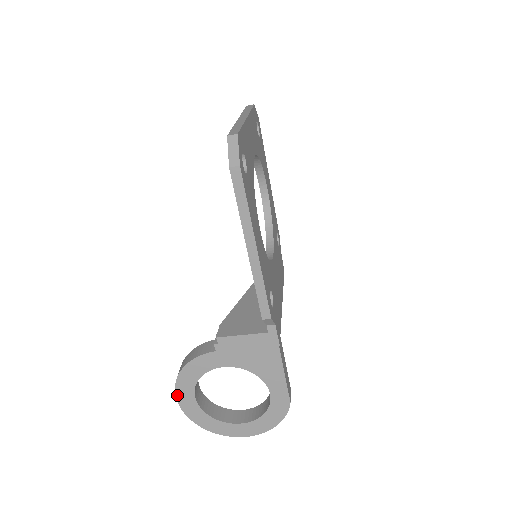
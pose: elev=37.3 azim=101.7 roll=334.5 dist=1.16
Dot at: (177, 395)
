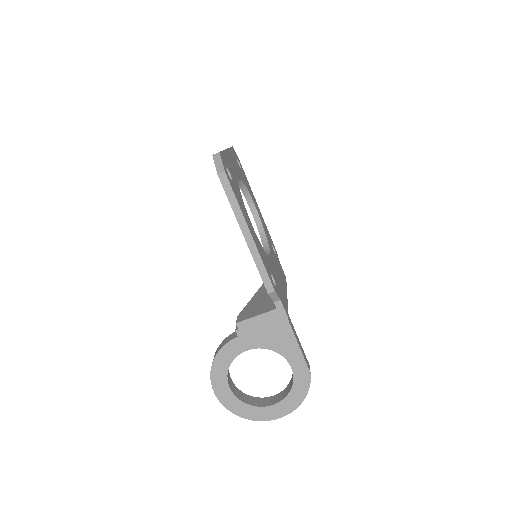
Dot at: (214, 388)
